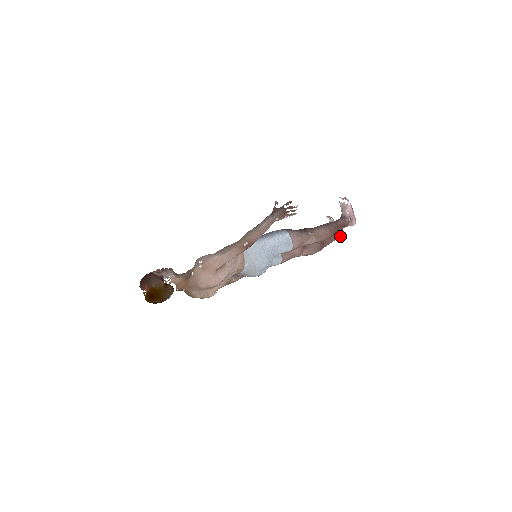
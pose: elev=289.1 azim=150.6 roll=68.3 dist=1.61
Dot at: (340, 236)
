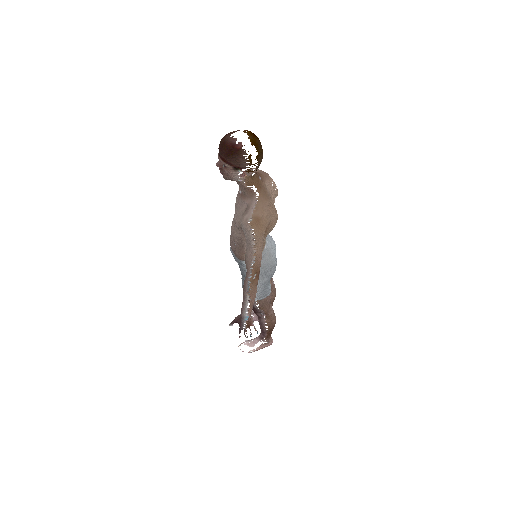
Dot at: (270, 336)
